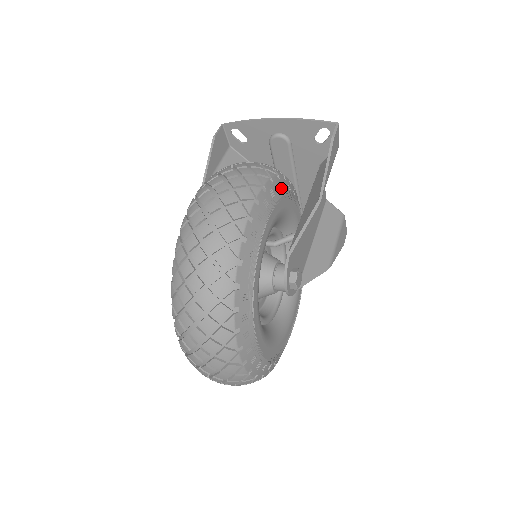
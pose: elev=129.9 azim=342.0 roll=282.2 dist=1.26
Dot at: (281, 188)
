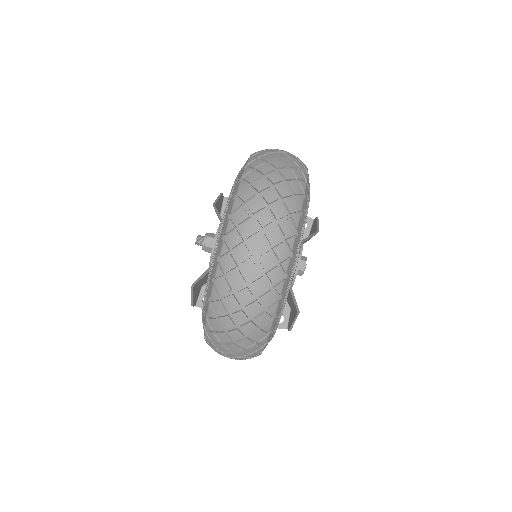
Dot at: occluded
